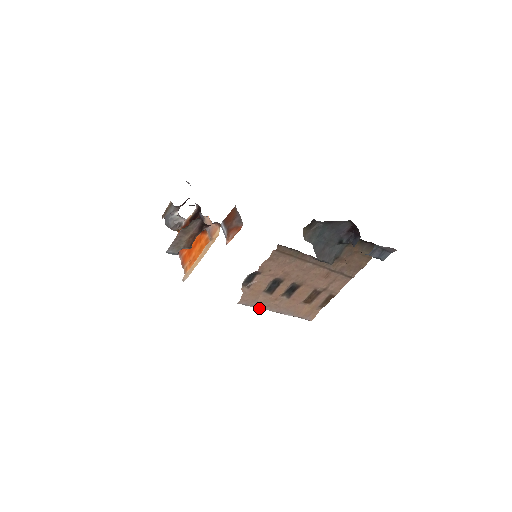
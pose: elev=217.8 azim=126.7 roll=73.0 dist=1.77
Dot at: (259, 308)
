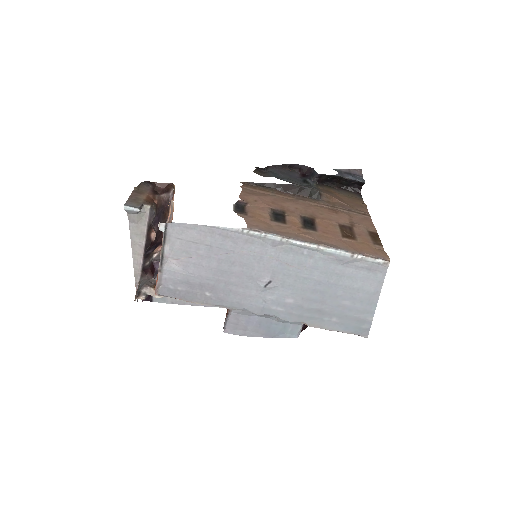
Dot at: (286, 237)
